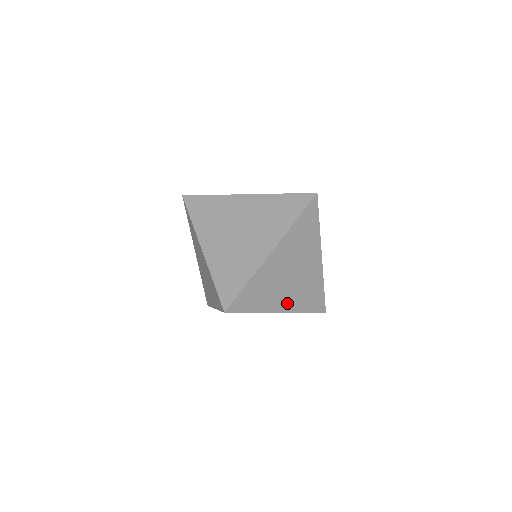
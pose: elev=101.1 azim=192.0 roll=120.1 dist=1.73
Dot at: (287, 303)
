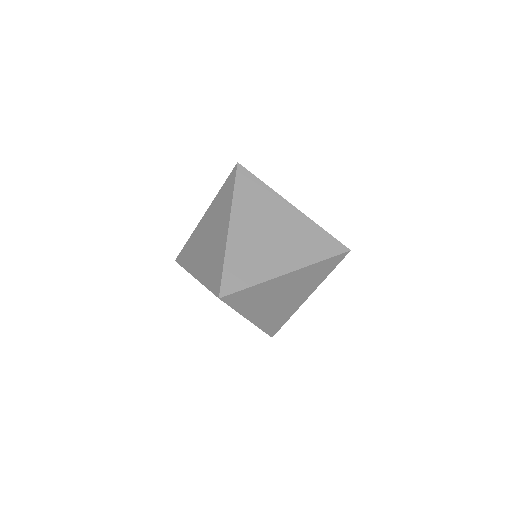
Dot at: (289, 261)
